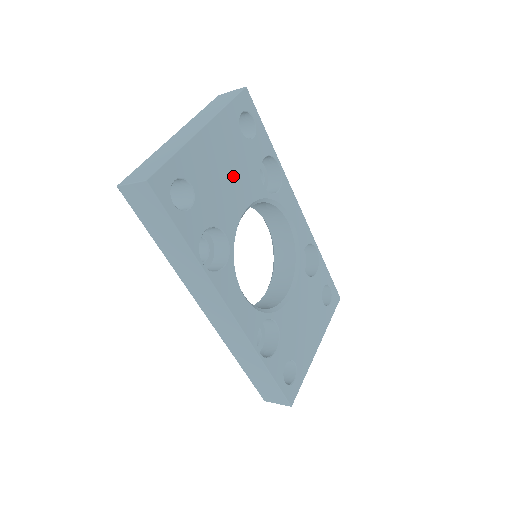
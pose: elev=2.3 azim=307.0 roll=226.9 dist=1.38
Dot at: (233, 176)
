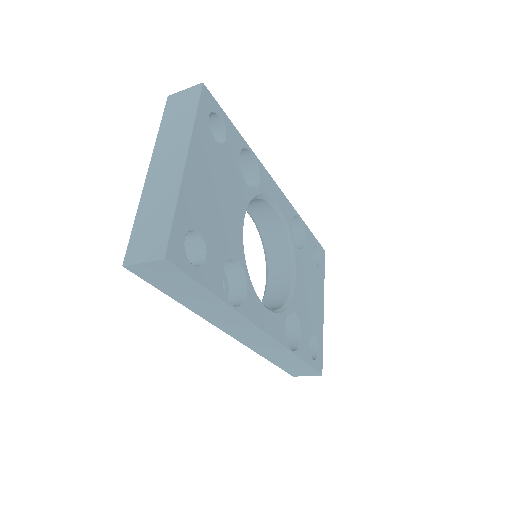
Dot at: (224, 195)
